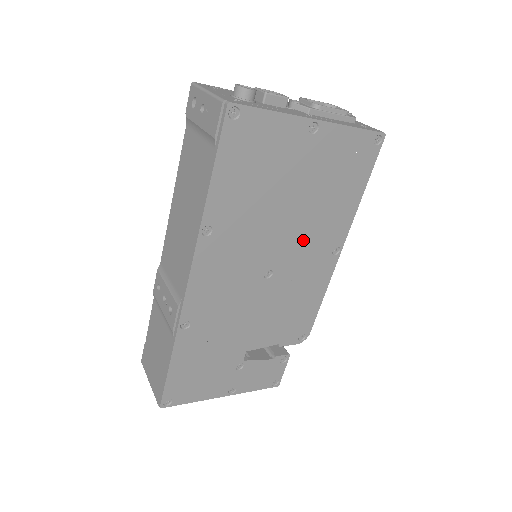
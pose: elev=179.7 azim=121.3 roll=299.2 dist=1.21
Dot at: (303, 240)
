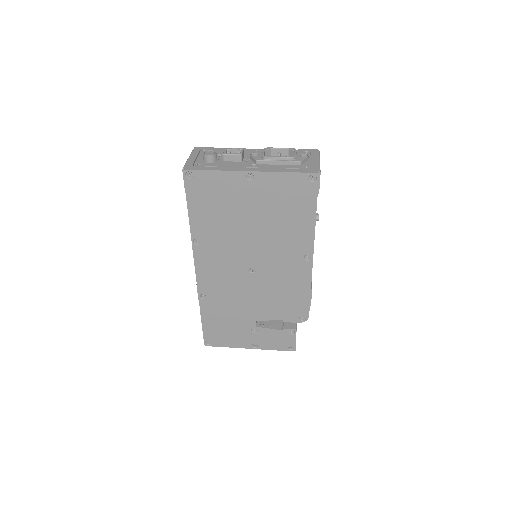
Dot at: (273, 249)
